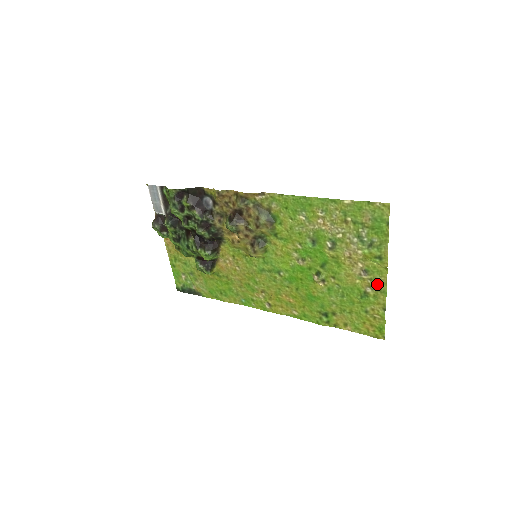
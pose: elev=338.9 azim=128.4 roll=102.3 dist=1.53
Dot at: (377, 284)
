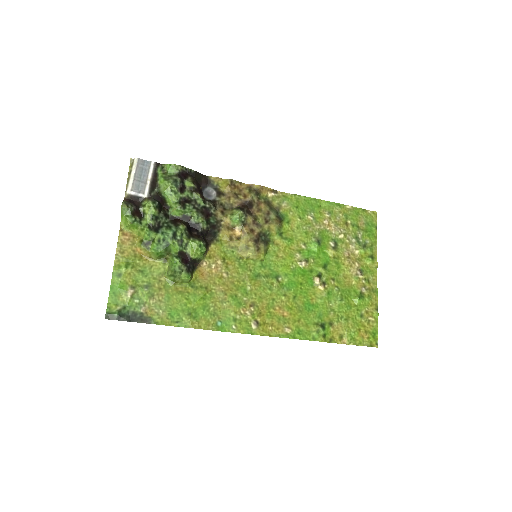
Dot at: (370, 284)
